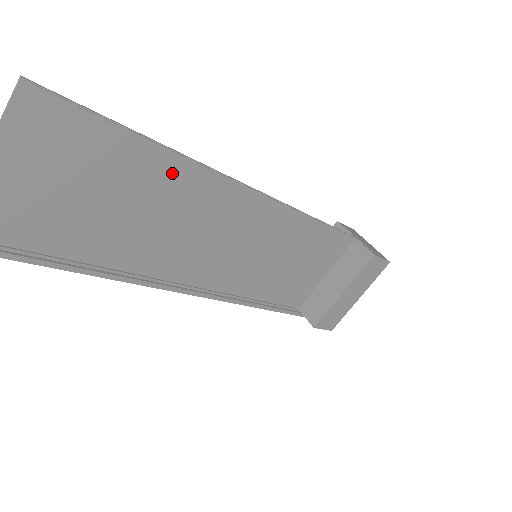
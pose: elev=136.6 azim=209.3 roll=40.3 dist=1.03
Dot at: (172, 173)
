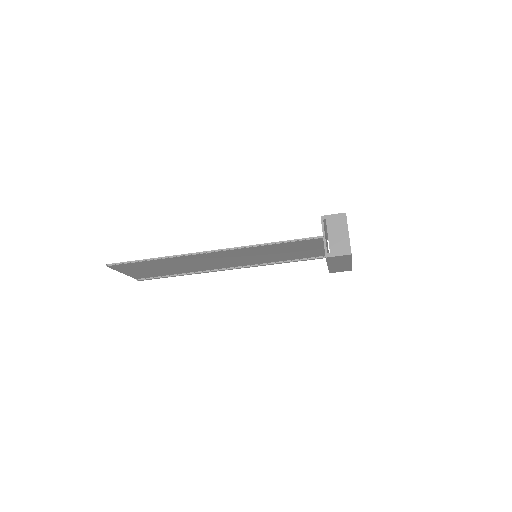
Dot at: (173, 260)
